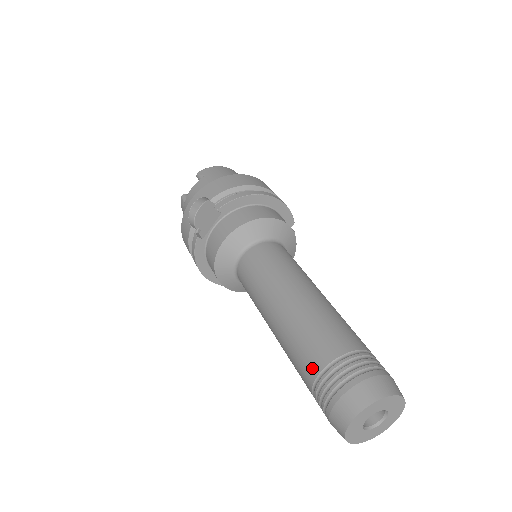
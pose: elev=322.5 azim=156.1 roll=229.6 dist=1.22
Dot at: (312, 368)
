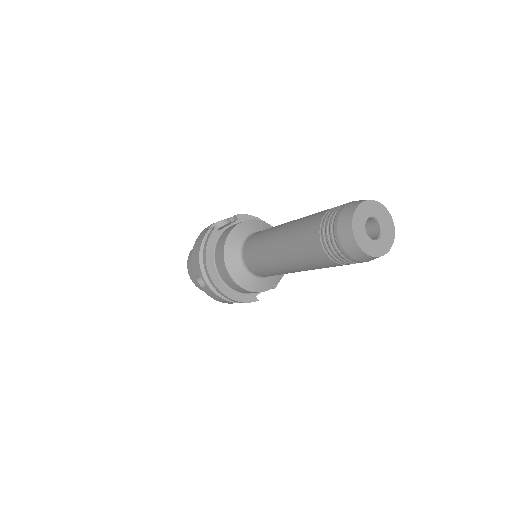
Dot at: (321, 214)
